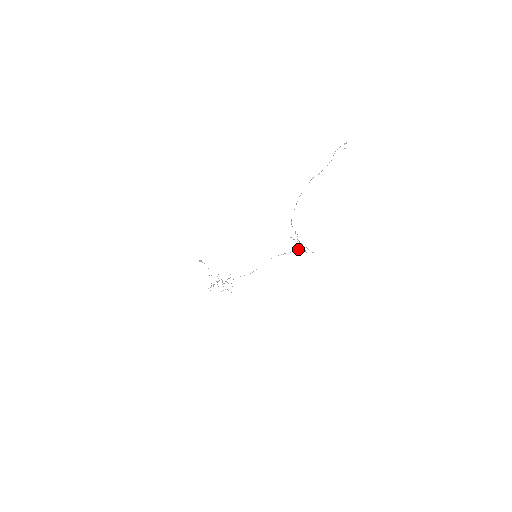
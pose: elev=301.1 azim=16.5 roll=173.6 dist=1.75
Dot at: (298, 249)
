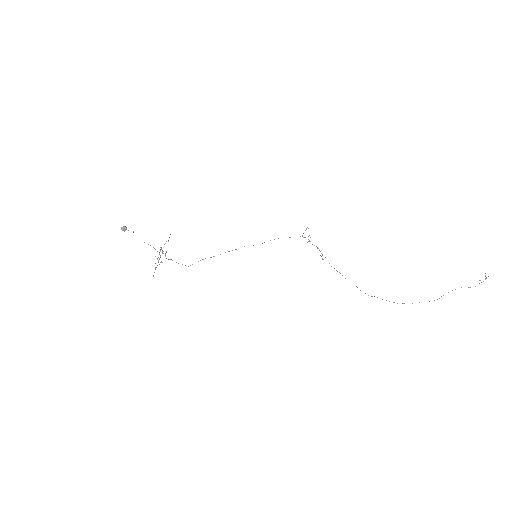
Dot at: occluded
